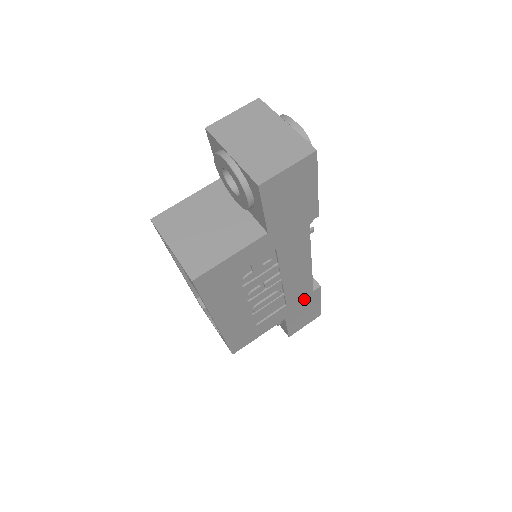
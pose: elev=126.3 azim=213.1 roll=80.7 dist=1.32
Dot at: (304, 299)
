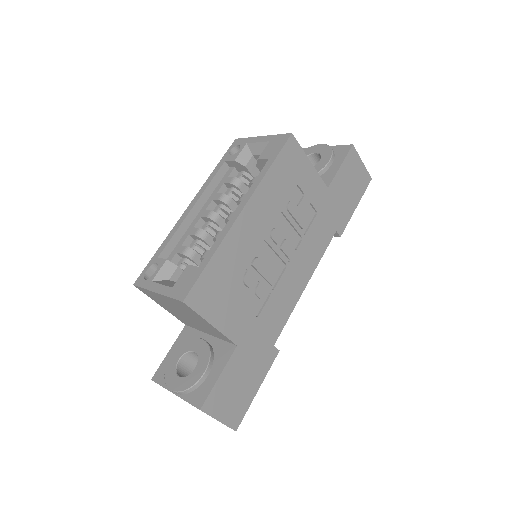
Dot at: (263, 344)
